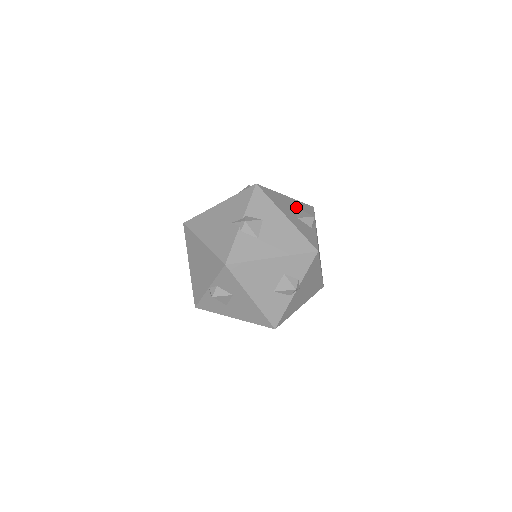
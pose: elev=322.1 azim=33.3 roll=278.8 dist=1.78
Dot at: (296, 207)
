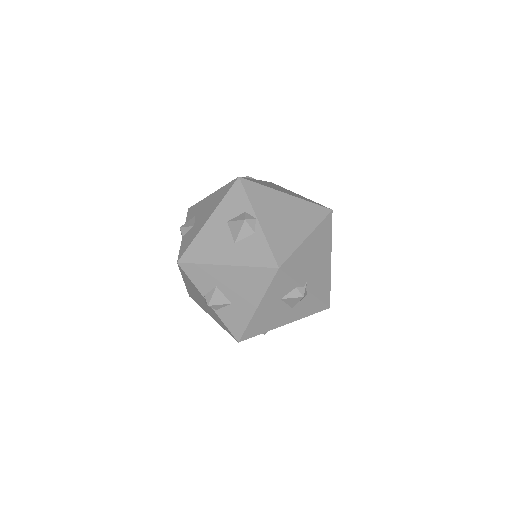
Dot at: (224, 222)
